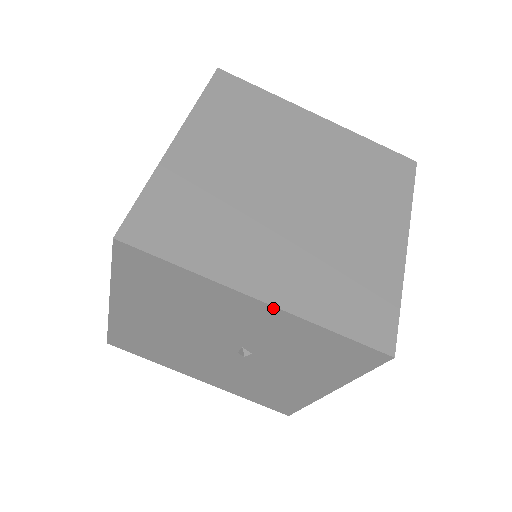
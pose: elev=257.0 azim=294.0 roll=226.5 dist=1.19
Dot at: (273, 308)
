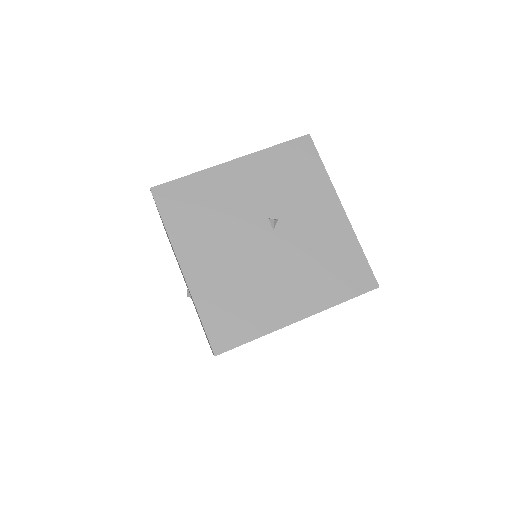
Dot at: (242, 159)
